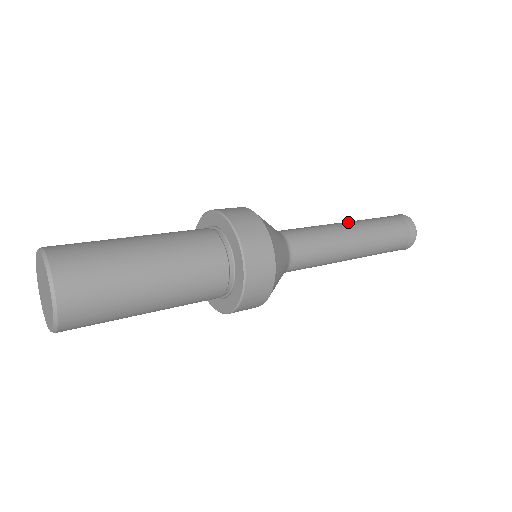
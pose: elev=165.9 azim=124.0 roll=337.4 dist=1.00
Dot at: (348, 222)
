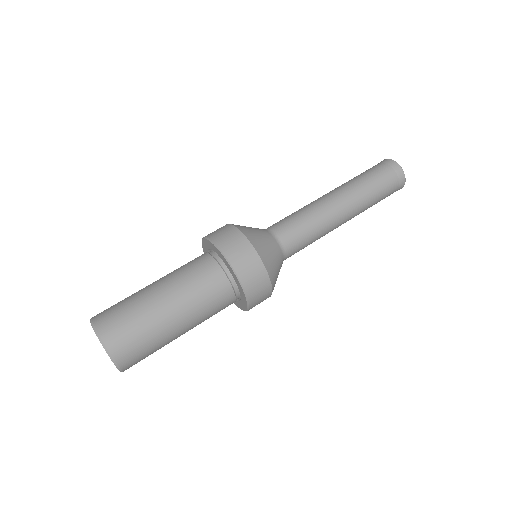
Dot at: (347, 208)
